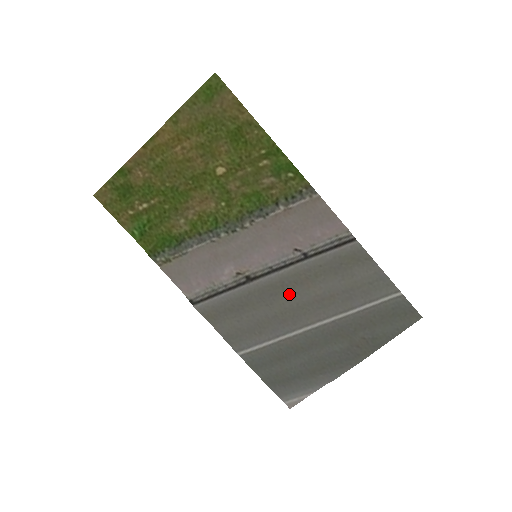
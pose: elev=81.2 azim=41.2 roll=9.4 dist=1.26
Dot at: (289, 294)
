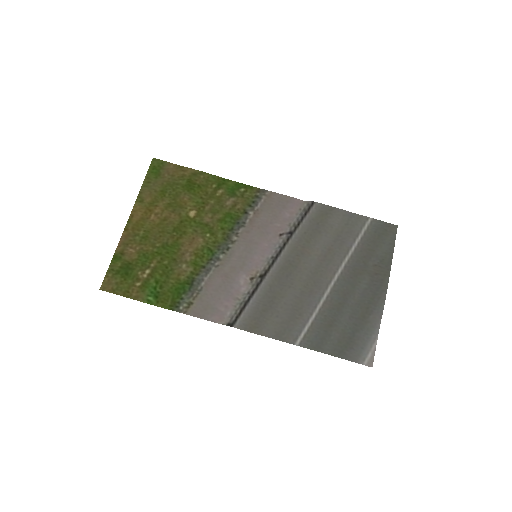
Dot at: (299, 267)
